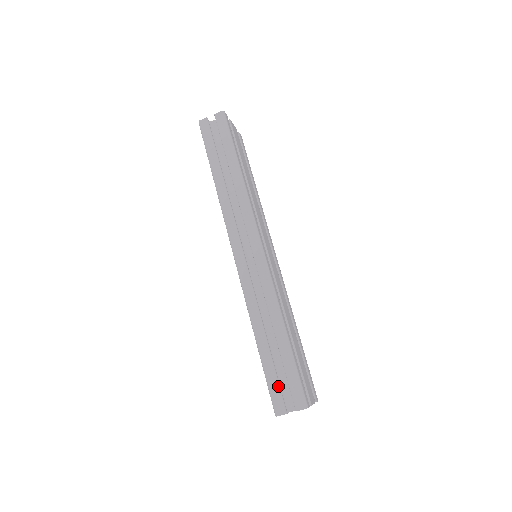
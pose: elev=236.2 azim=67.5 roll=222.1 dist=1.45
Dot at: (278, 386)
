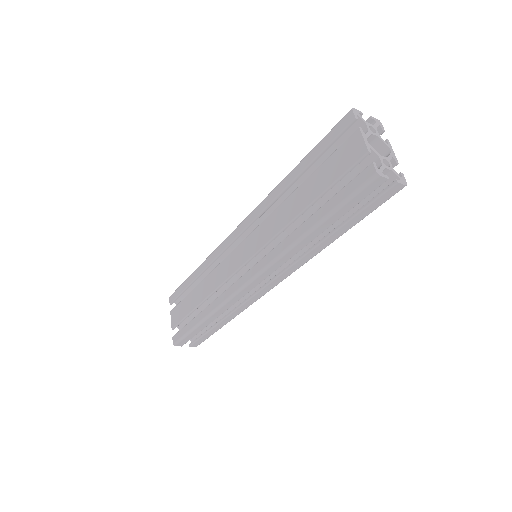
Dot at: occluded
